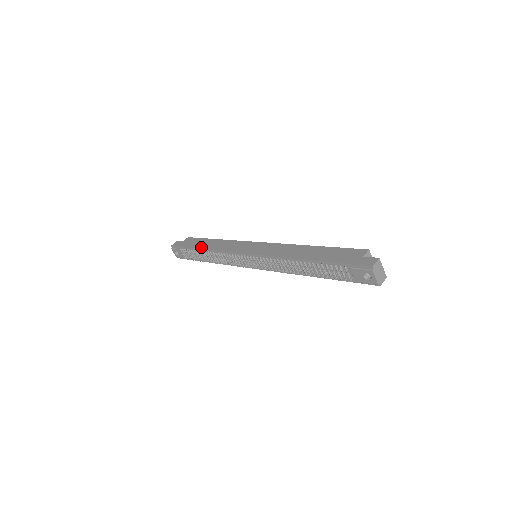
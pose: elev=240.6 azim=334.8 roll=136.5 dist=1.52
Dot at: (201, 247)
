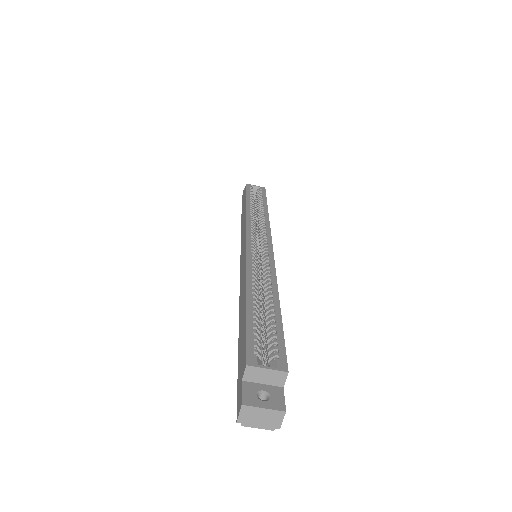
Dot at: (241, 218)
